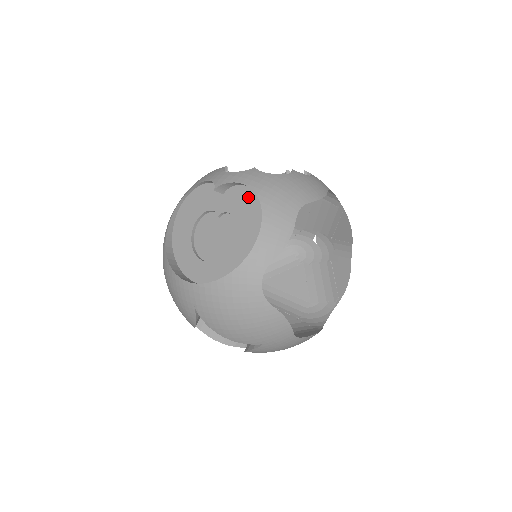
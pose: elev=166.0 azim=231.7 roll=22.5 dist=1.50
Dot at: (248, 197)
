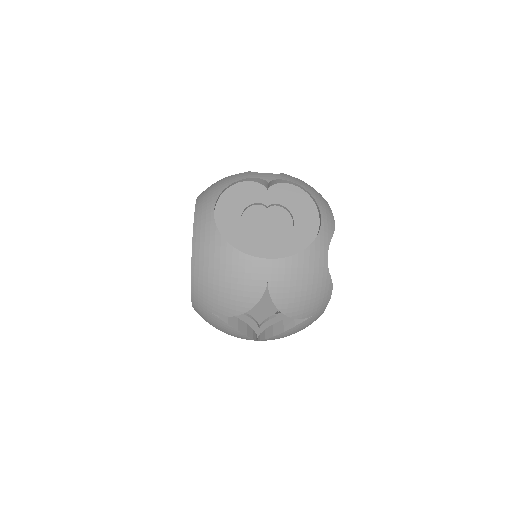
Dot at: (295, 192)
